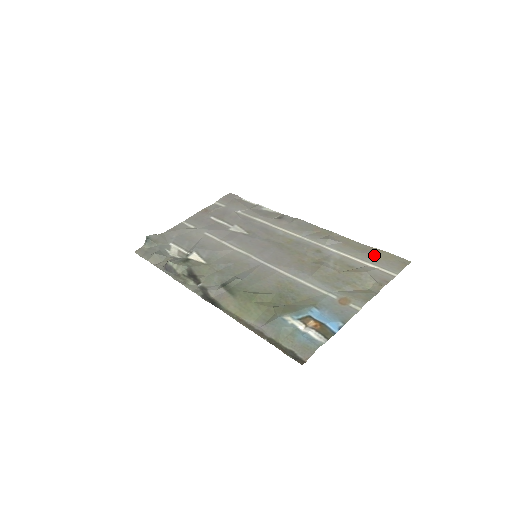
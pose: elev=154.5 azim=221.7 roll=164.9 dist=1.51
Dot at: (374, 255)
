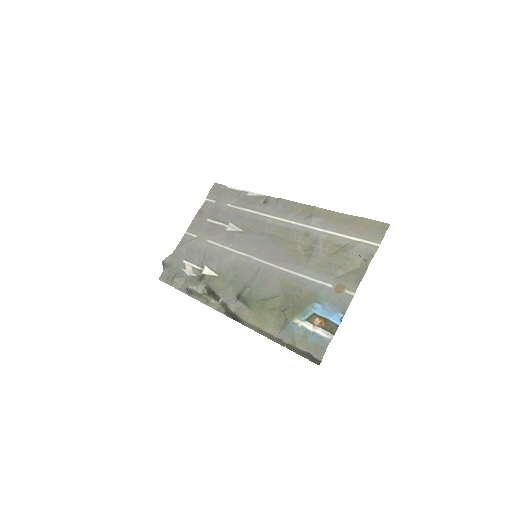
Dot at: (356, 226)
